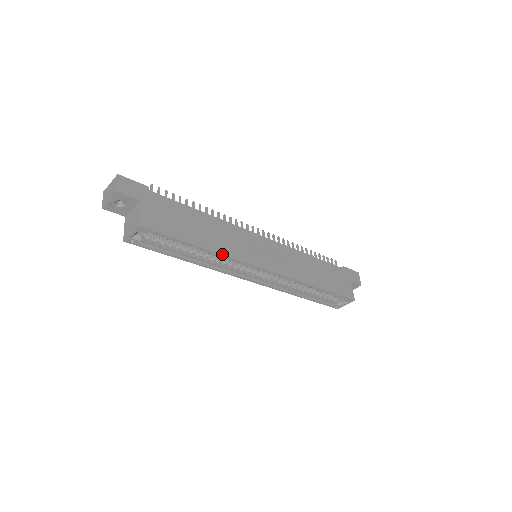
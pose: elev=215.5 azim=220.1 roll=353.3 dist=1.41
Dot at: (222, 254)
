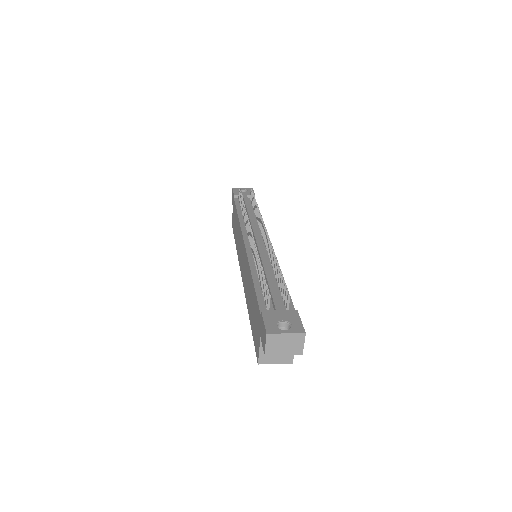
Dot at: occluded
